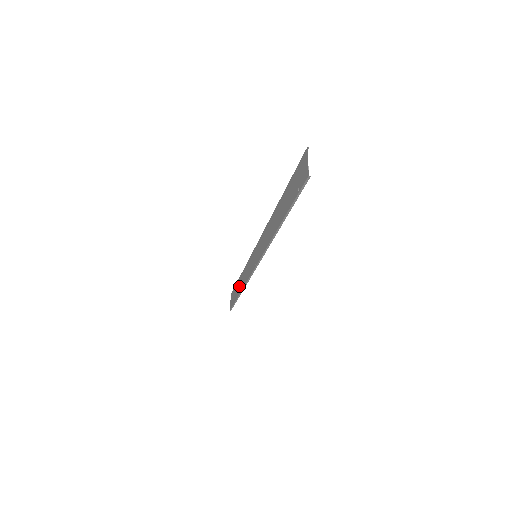
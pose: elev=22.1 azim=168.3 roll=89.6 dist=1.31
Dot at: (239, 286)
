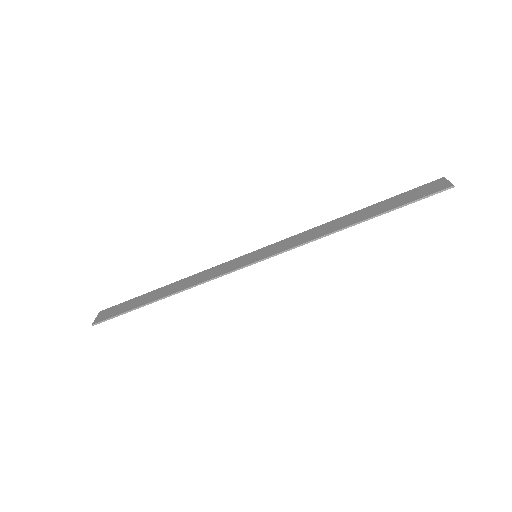
Dot at: (160, 292)
